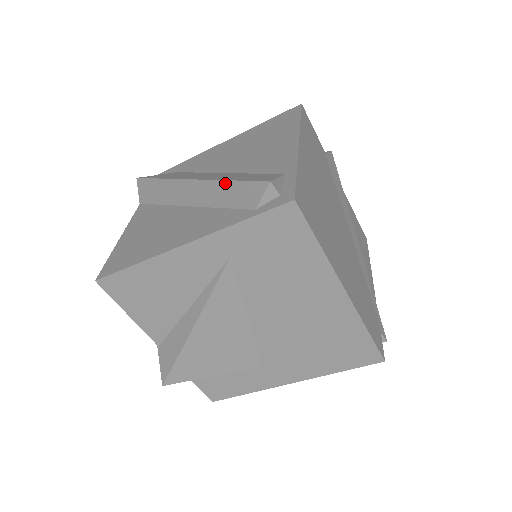
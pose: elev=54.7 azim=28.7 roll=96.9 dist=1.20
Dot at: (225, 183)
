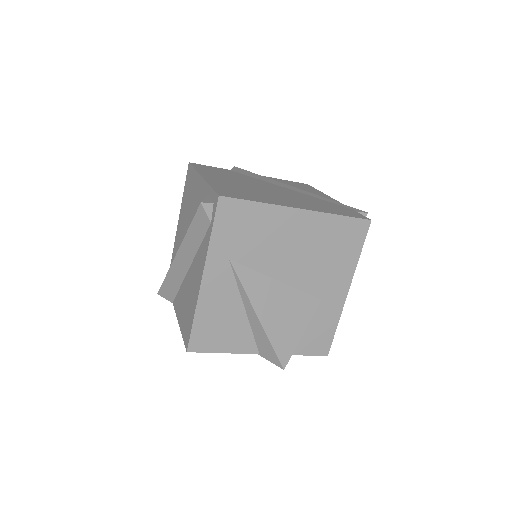
Dot at: (189, 232)
